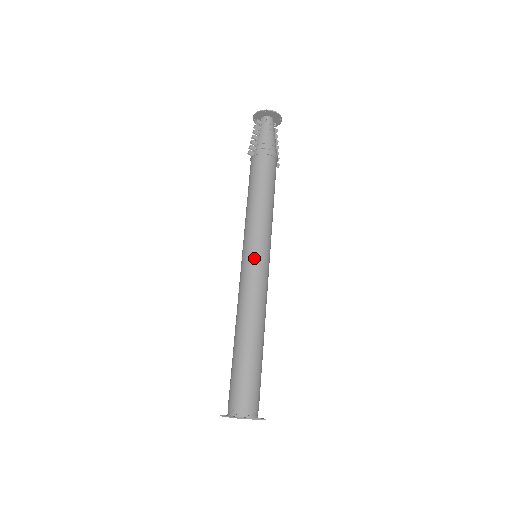
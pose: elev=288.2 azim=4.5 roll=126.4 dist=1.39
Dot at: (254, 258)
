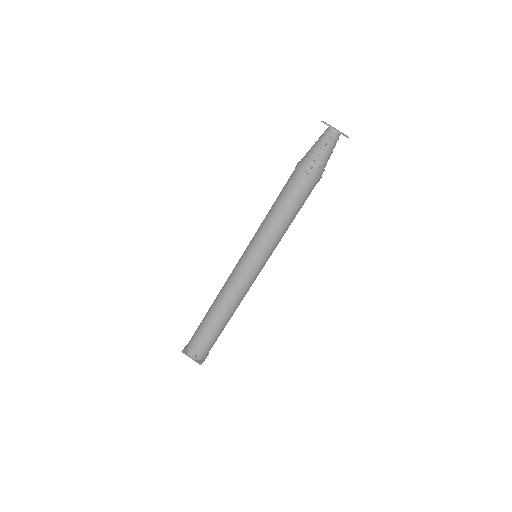
Dot at: (259, 268)
